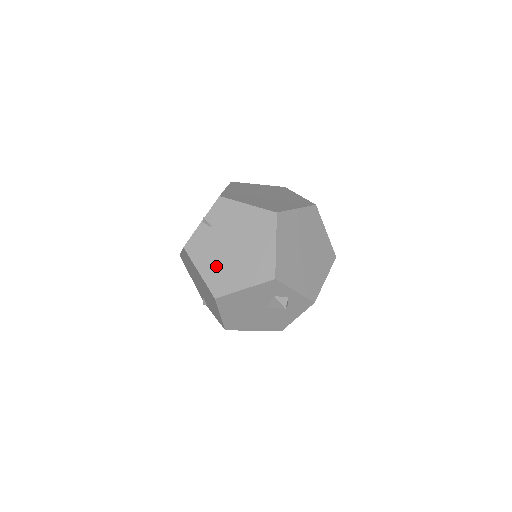
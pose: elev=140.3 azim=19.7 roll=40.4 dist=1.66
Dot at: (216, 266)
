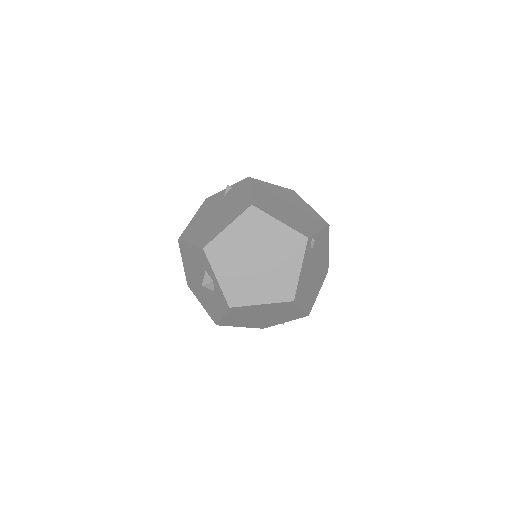
Dot at: (200, 220)
